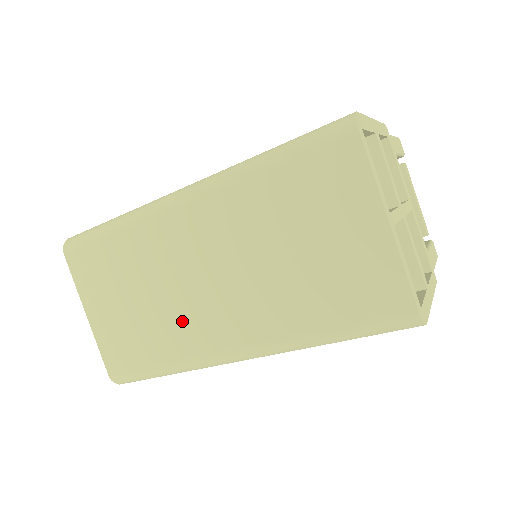
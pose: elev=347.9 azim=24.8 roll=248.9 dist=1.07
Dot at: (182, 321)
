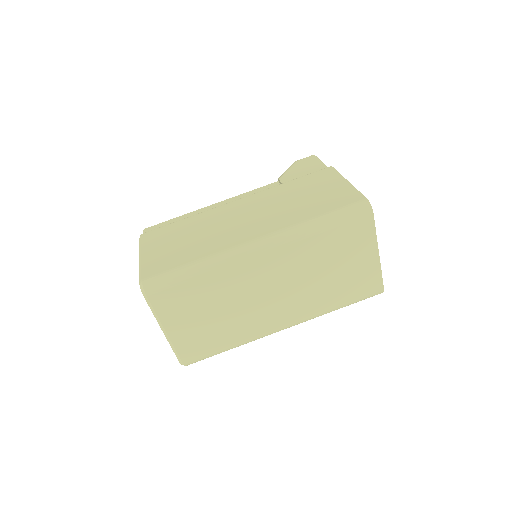
Dot at: (250, 319)
